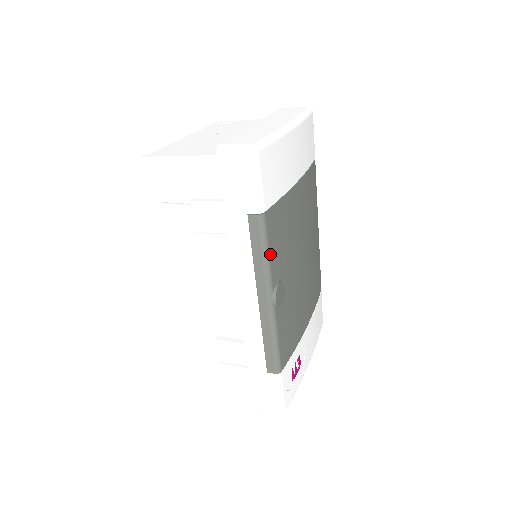
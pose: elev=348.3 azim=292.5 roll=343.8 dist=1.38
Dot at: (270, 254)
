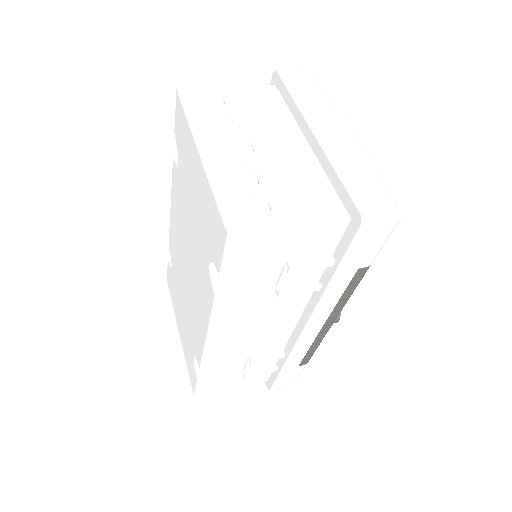
Dot at: occluded
